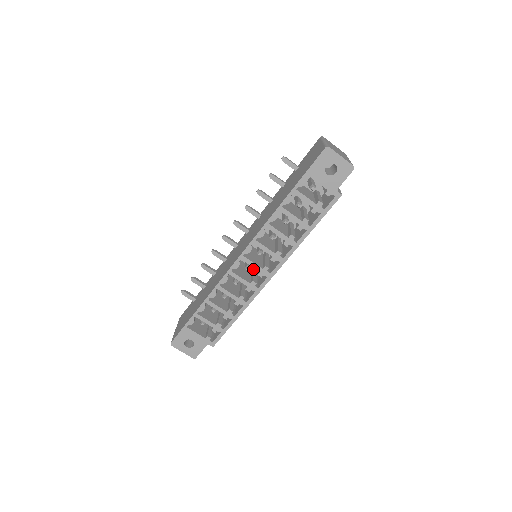
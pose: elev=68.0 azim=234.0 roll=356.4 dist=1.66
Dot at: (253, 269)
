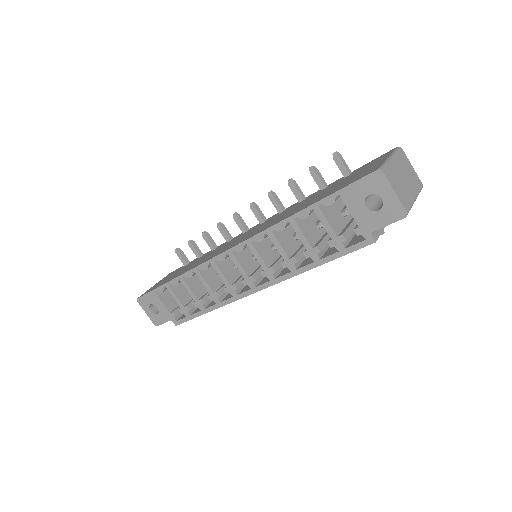
Dot at: occluded
